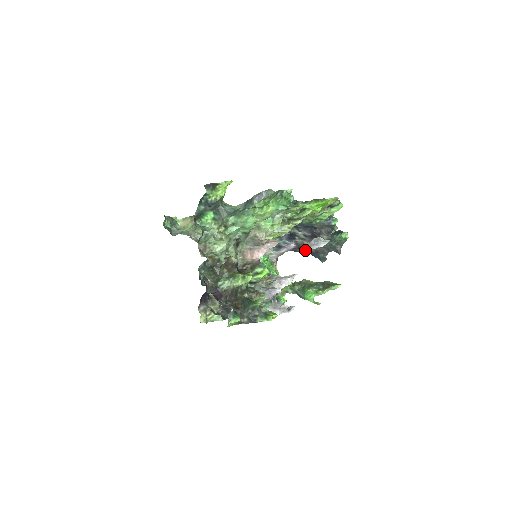
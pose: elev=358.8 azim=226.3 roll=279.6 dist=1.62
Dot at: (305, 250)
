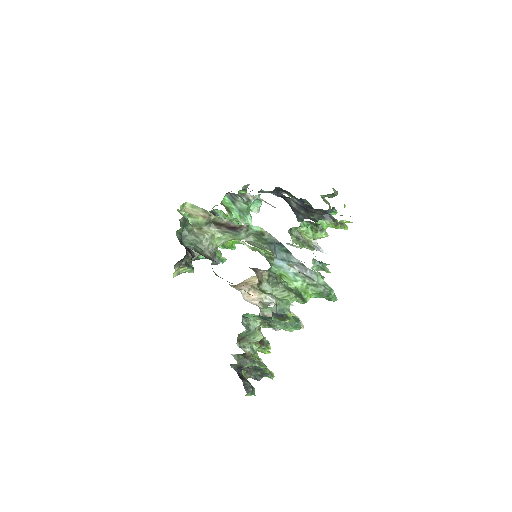
Dot at: (287, 202)
